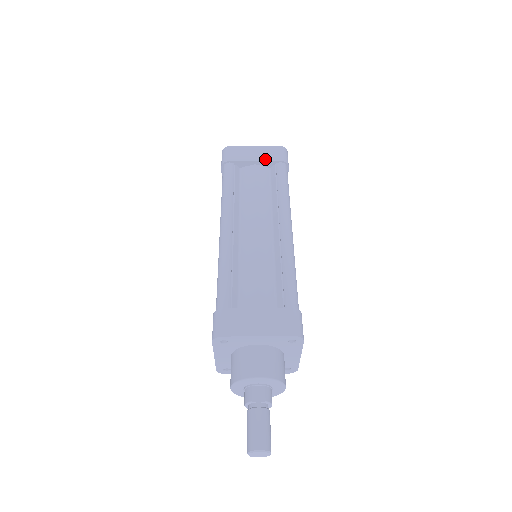
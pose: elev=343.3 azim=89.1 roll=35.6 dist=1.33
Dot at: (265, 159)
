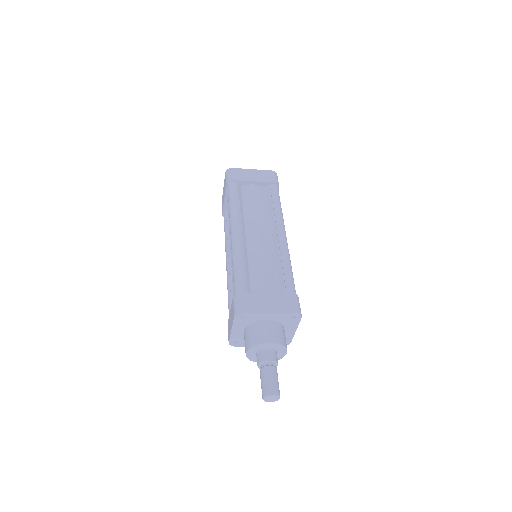
Dot at: (262, 180)
